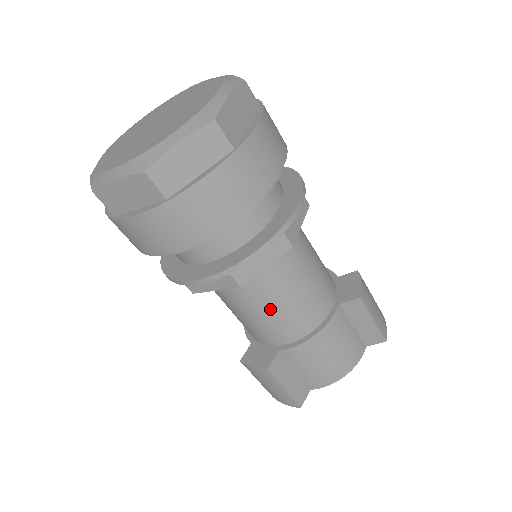
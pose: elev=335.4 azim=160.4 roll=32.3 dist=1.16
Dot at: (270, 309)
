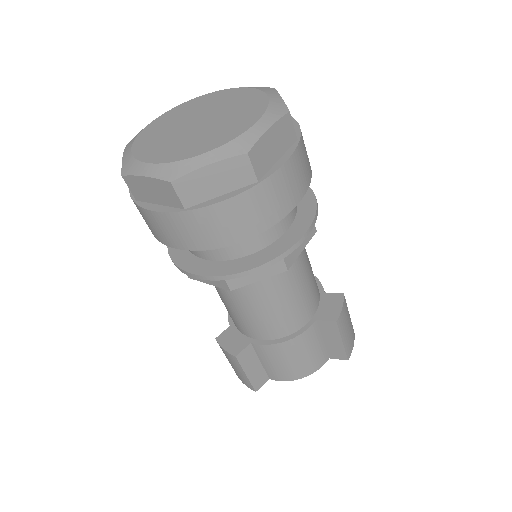
Dot at: (253, 310)
